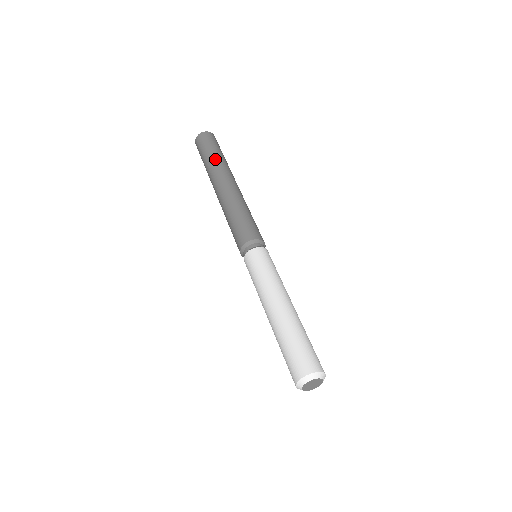
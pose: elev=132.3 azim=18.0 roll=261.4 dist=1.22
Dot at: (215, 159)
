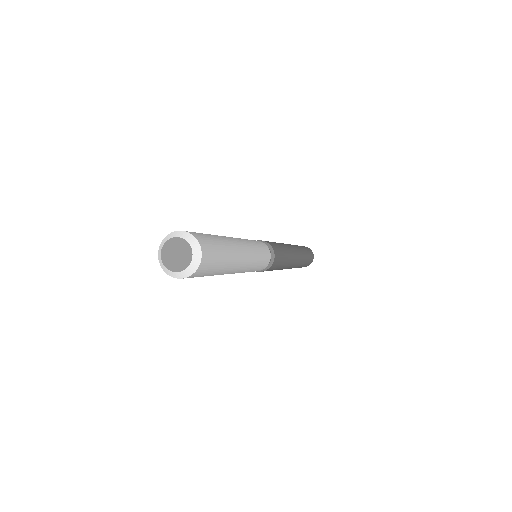
Dot at: occluded
